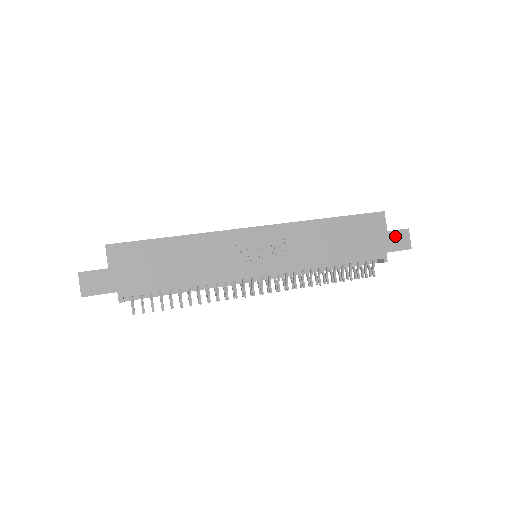
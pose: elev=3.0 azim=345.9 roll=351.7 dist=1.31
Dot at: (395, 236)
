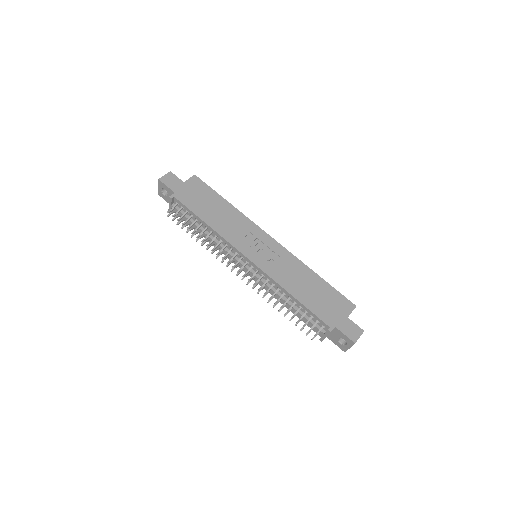
Dot at: (350, 325)
